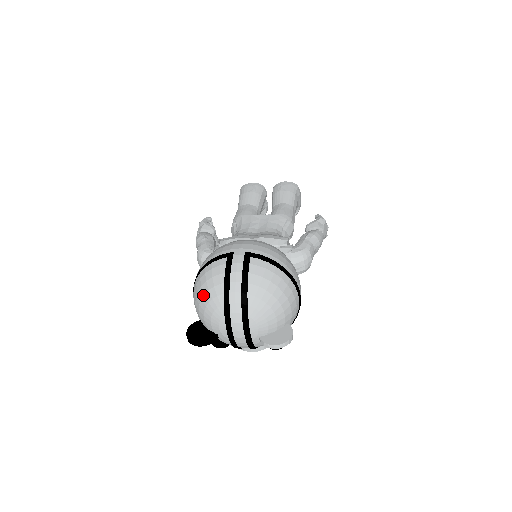
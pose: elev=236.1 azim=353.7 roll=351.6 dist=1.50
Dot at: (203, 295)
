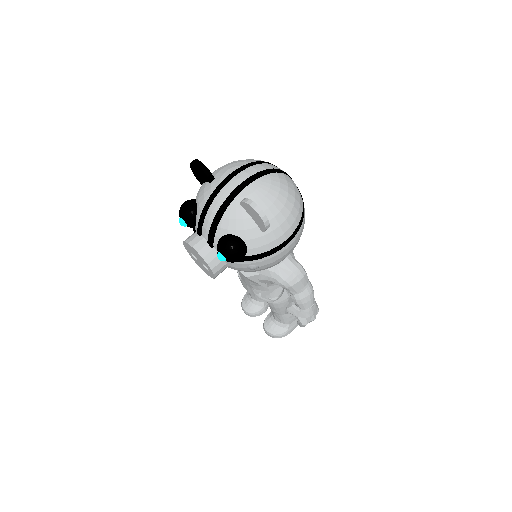
Dot at: occluded
